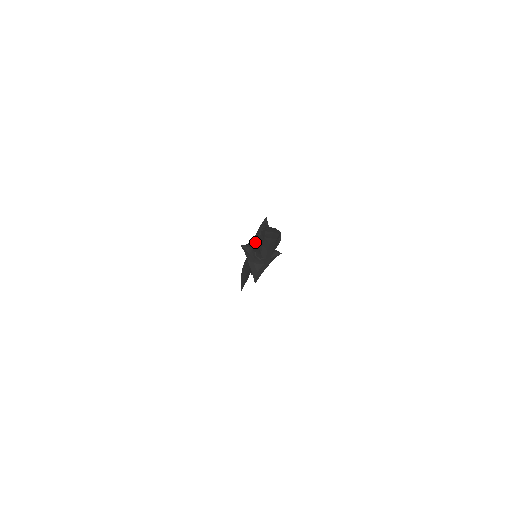
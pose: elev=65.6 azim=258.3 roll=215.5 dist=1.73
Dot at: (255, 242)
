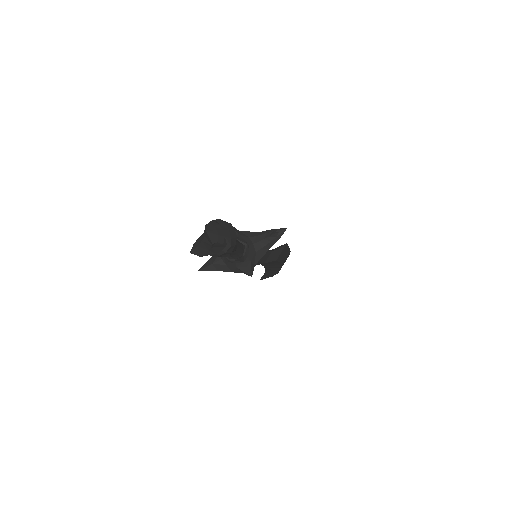
Dot at: (245, 236)
